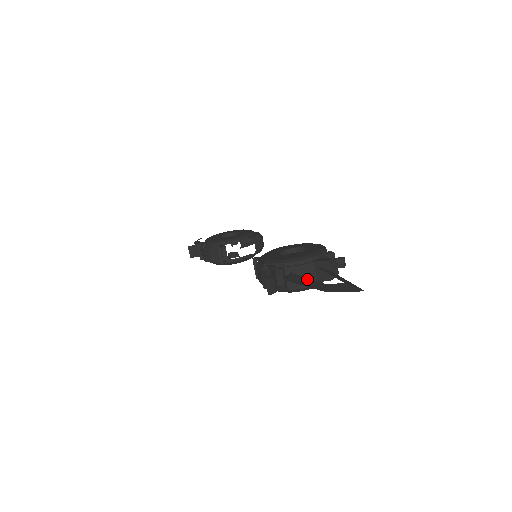
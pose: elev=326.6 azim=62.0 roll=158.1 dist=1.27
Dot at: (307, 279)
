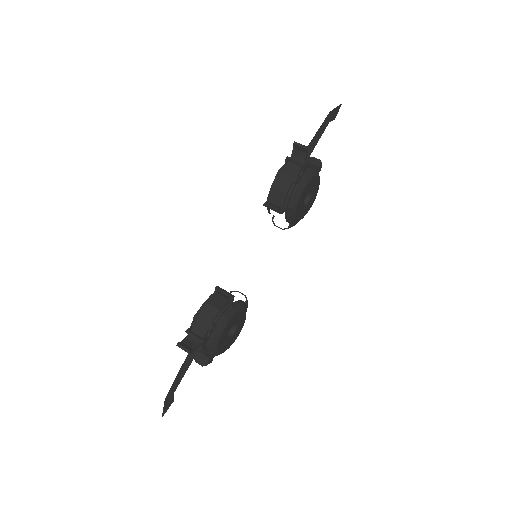
Dot at: (313, 138)
